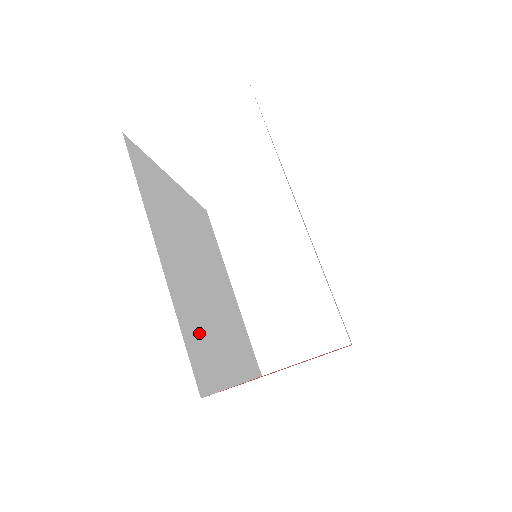
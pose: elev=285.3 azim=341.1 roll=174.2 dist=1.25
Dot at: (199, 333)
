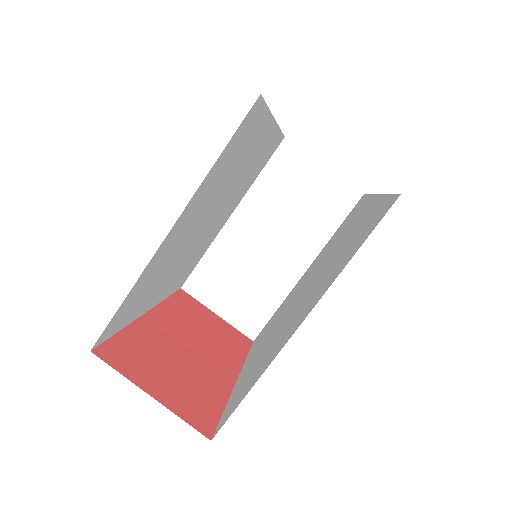
Dot at: (145, 288)
